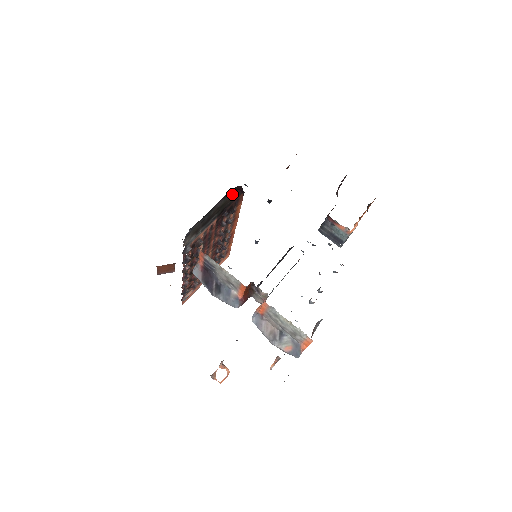
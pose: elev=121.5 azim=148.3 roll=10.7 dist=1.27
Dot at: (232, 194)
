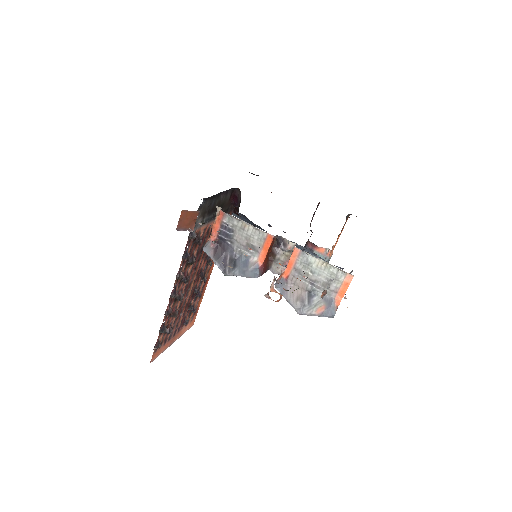
Dot at: (229, 198)
